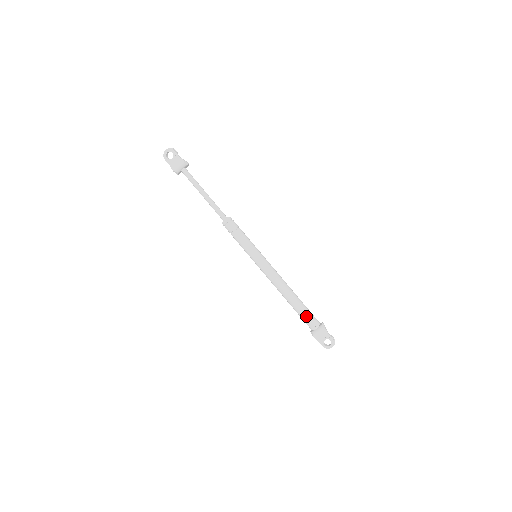
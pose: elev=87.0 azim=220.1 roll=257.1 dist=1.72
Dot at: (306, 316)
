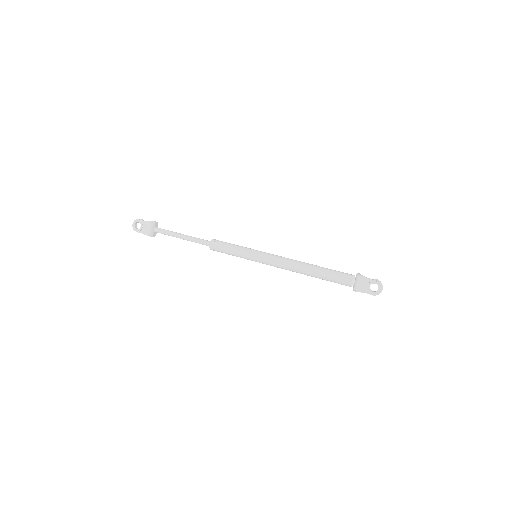
Dot at: (335, 277)
